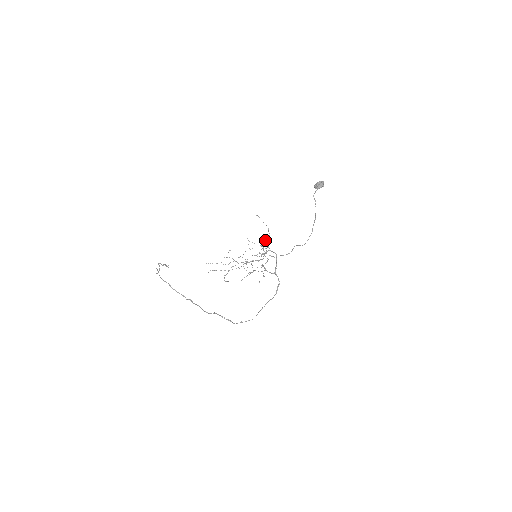
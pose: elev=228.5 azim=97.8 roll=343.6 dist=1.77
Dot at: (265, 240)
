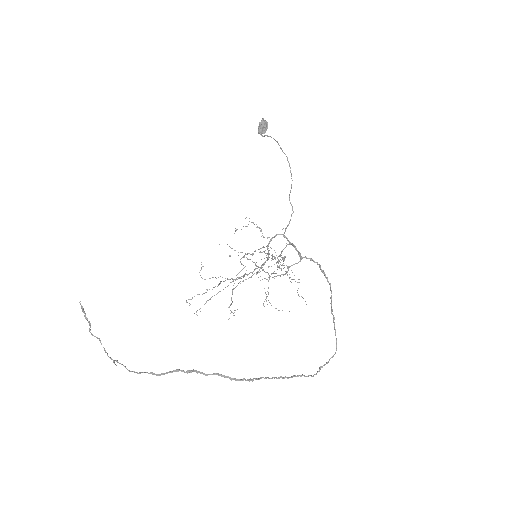
Dot at: occluded
